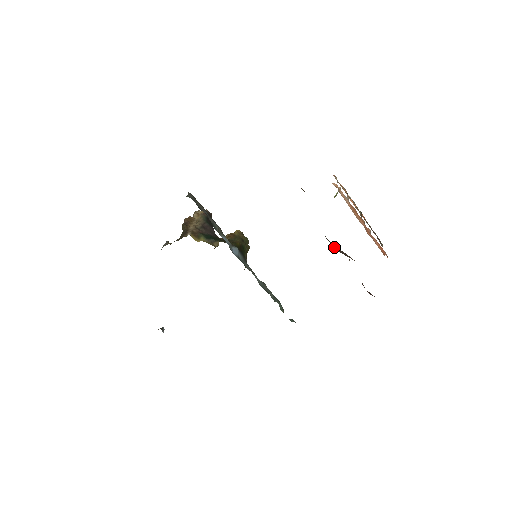
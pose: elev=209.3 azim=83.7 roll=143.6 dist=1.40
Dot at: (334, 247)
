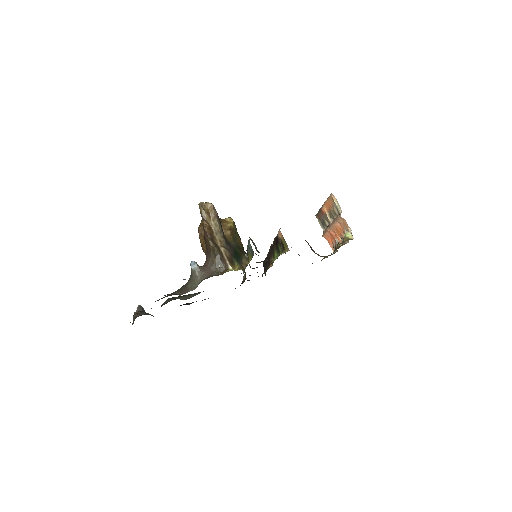
Dot at: occluded
